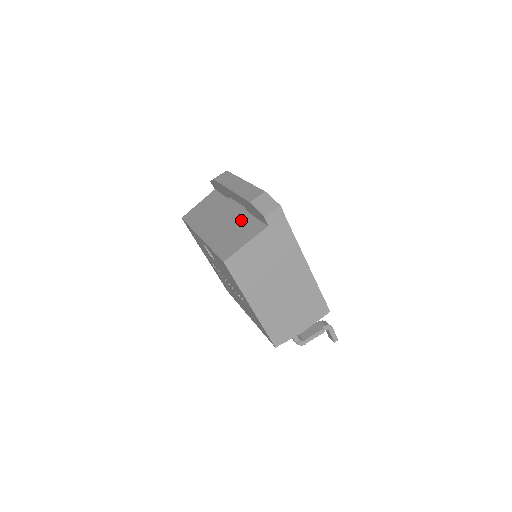
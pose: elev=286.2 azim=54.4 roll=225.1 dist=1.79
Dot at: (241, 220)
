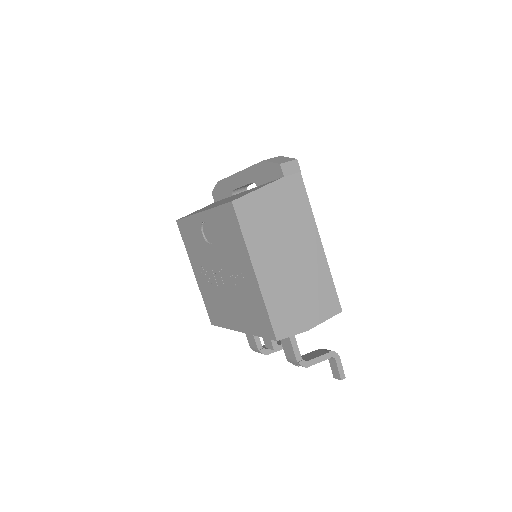
Dot at: (249, 190)
